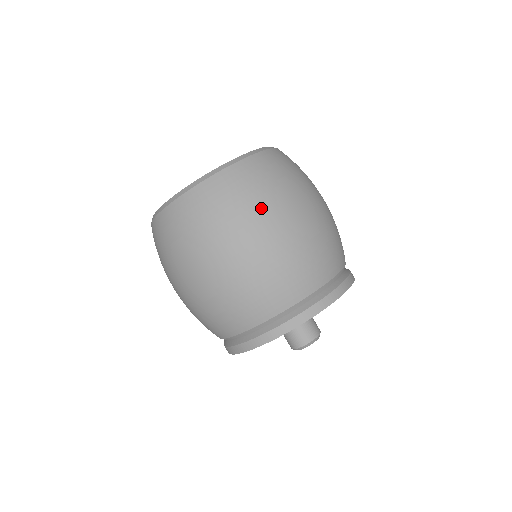
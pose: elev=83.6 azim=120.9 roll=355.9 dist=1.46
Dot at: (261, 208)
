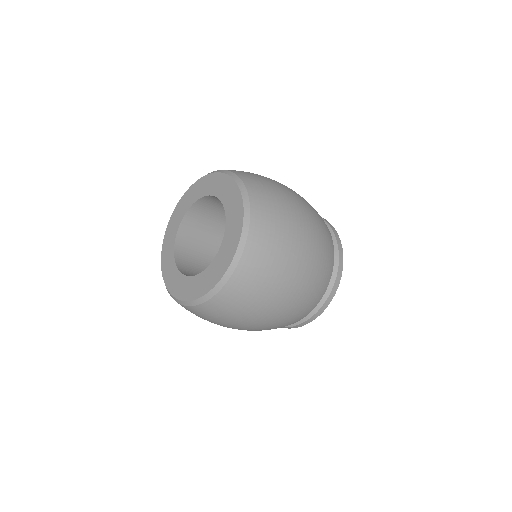
Dot at: (273, 290)
